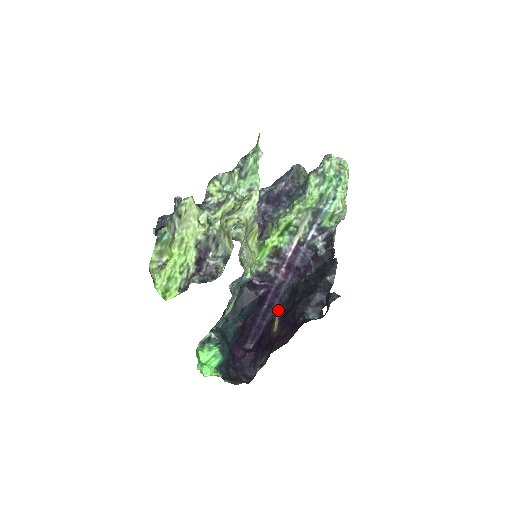
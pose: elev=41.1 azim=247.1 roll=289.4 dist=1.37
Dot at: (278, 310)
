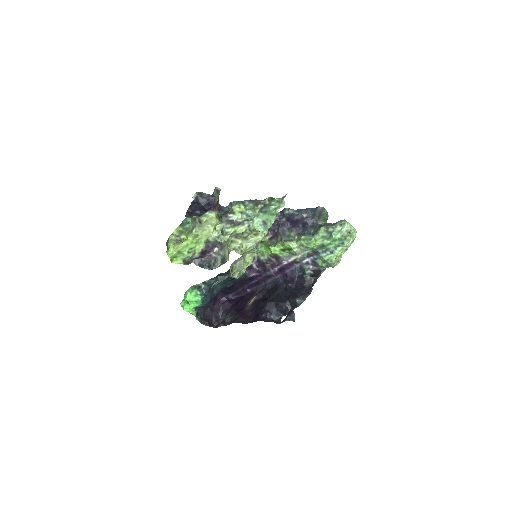
Dot at: (260, 291)
